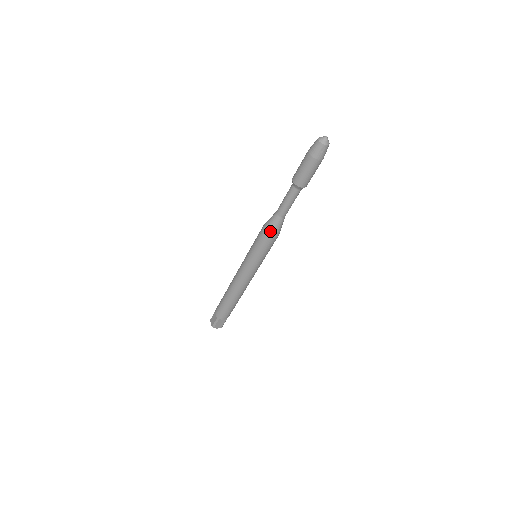
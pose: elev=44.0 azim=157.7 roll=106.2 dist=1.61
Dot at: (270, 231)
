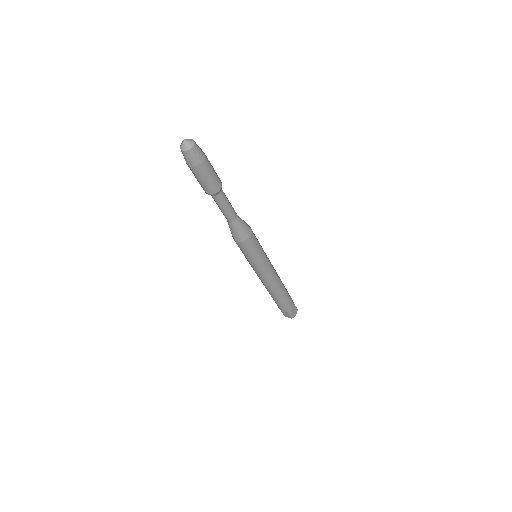
Dot at: (243, 236)
